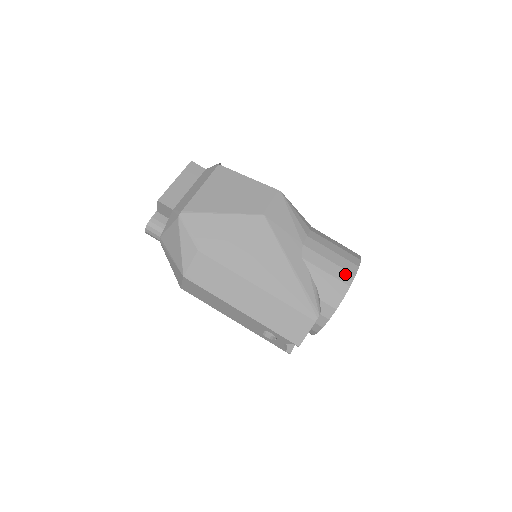
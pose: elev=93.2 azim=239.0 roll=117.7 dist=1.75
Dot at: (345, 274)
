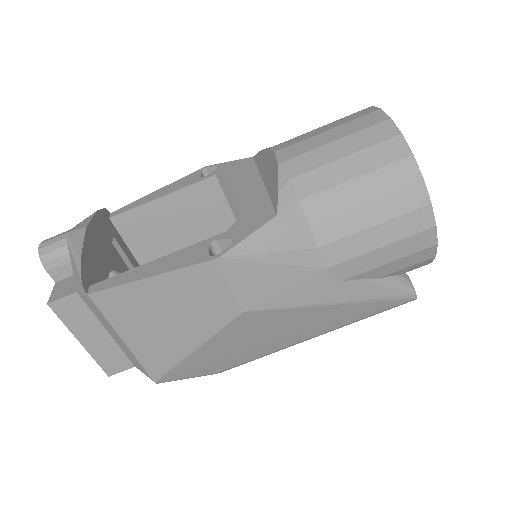
Dot at: (418, 239)
